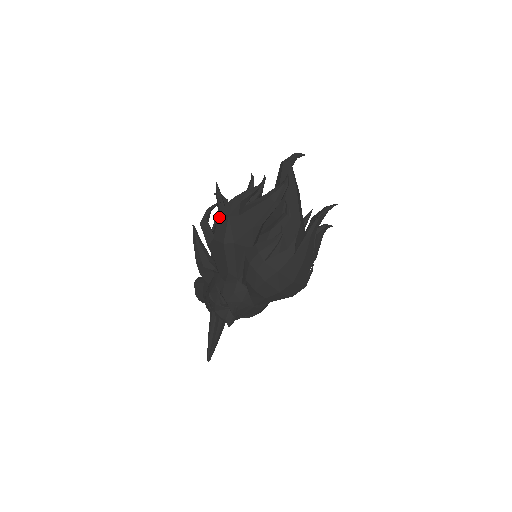
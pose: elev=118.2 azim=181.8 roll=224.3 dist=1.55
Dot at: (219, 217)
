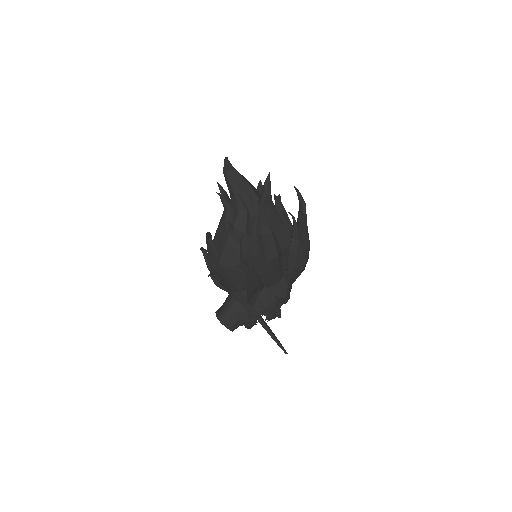
Dot at: (264, 240)
